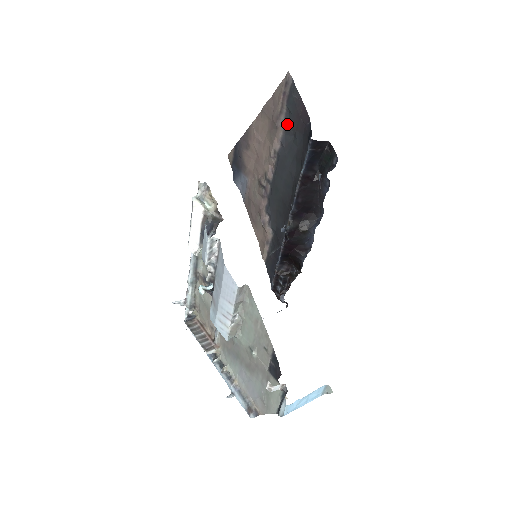
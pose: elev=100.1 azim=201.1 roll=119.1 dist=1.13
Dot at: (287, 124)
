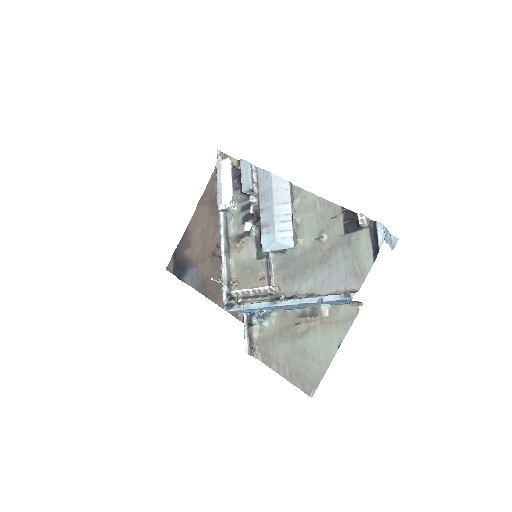
Dot at: occluded
